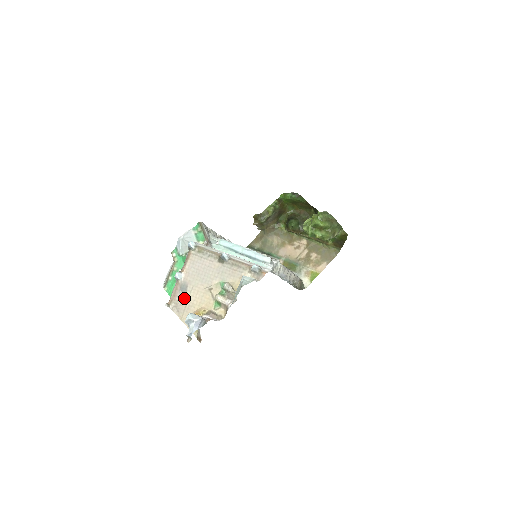
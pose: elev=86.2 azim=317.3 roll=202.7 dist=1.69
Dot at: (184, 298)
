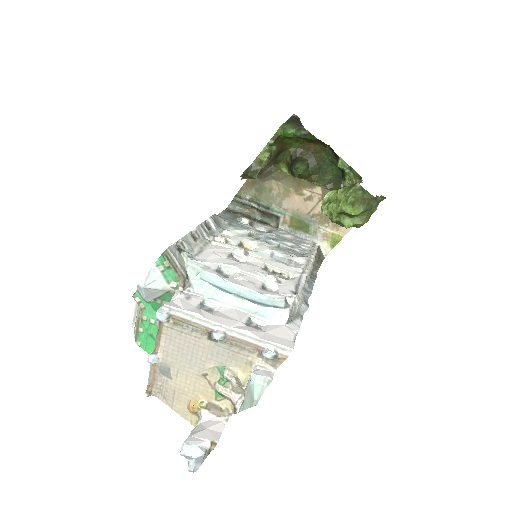
Dot at: (169, 383)
